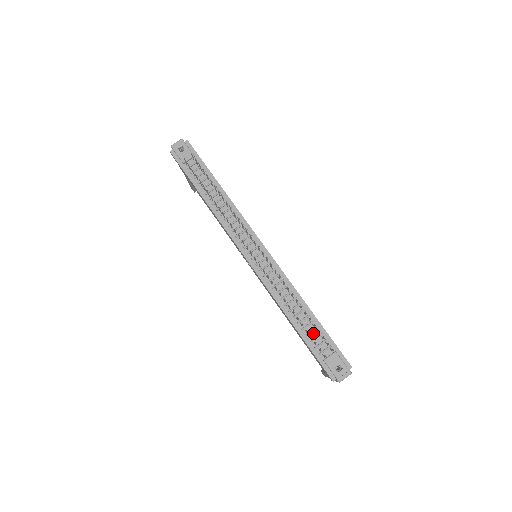
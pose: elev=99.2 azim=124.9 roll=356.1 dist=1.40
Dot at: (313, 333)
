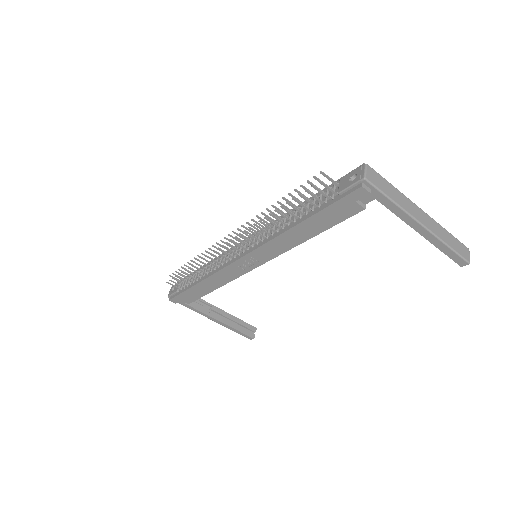
Dot at: (316, 203)
